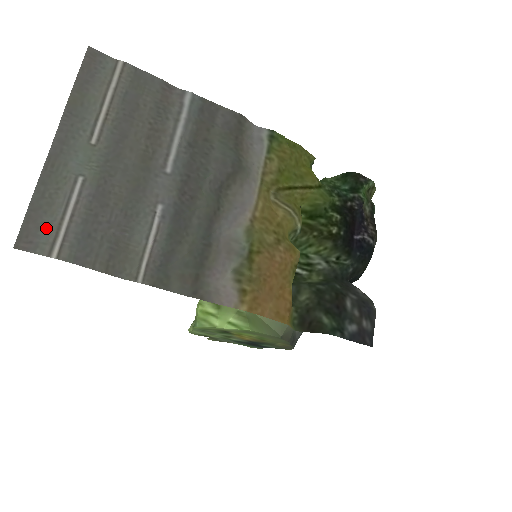
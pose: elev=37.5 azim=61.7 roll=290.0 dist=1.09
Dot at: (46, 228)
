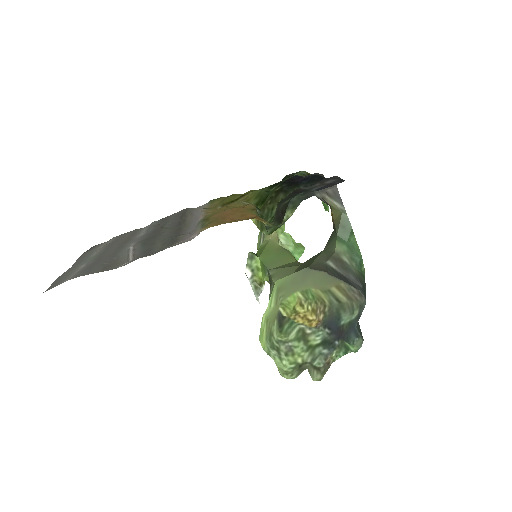
Dot at: occluded
